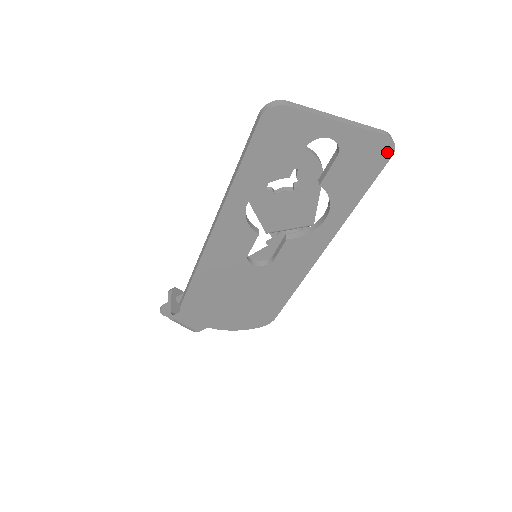
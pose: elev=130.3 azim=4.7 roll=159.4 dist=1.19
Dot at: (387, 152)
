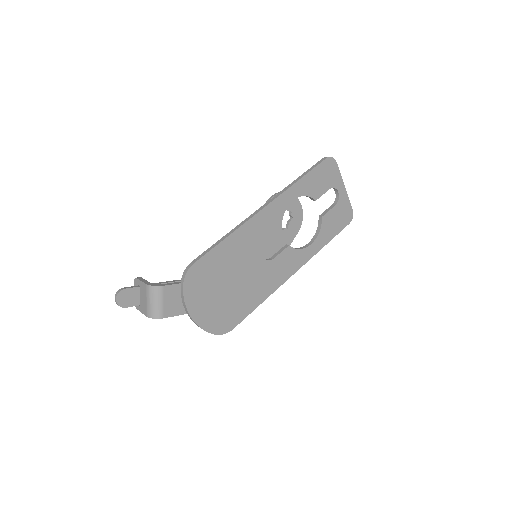
Dot at: (349, 220)
